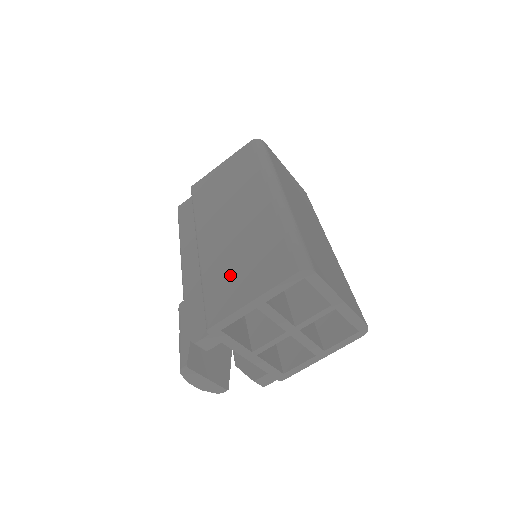
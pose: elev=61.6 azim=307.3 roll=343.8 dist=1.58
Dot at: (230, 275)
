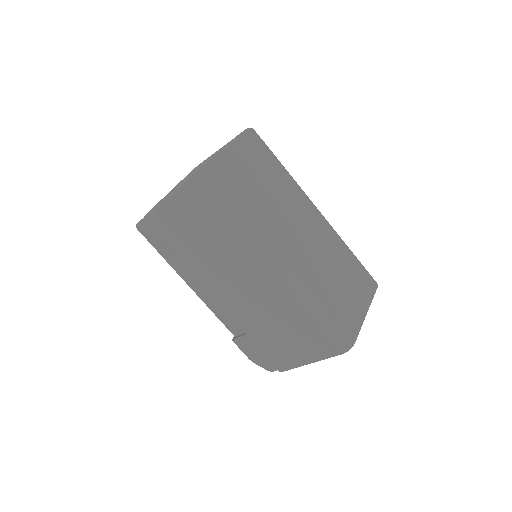
Dot at: (275, 339)
